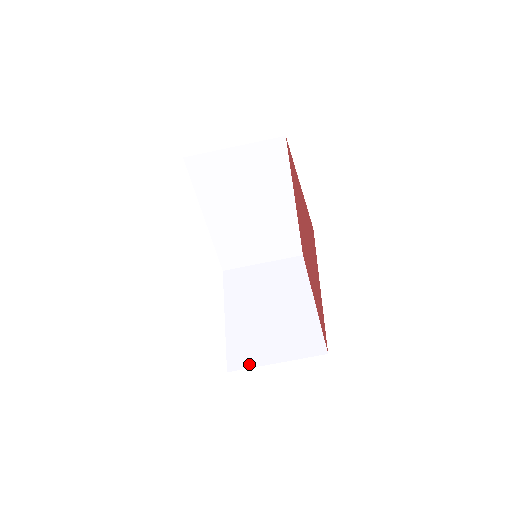
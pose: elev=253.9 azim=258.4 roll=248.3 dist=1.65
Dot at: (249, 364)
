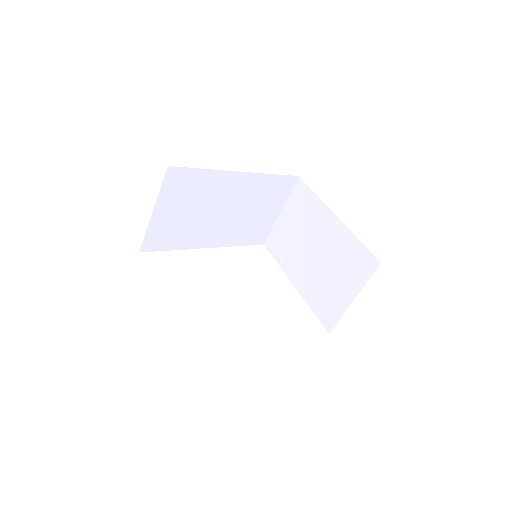
Dot at: (337, 316)
